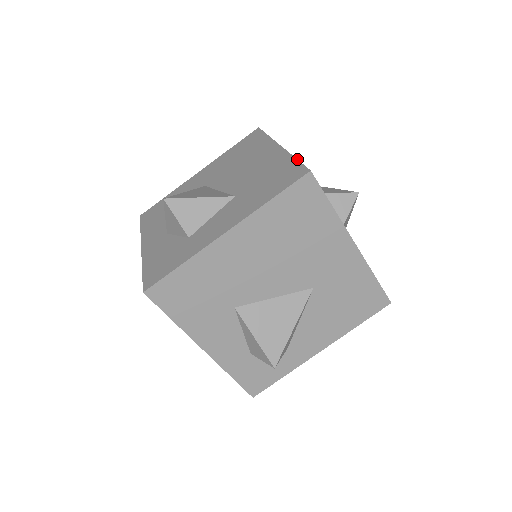
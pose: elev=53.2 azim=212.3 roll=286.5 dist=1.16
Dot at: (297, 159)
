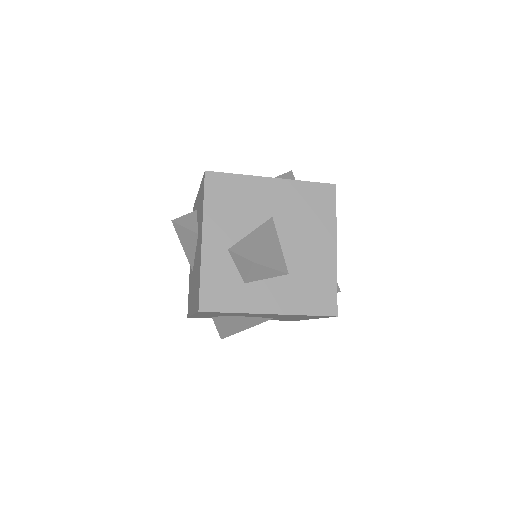
Dot at: occluded
